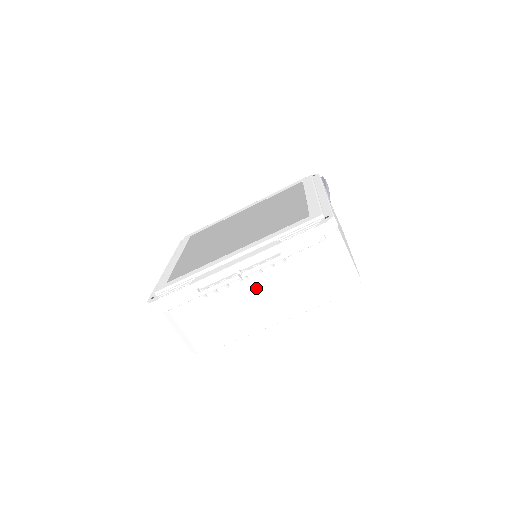
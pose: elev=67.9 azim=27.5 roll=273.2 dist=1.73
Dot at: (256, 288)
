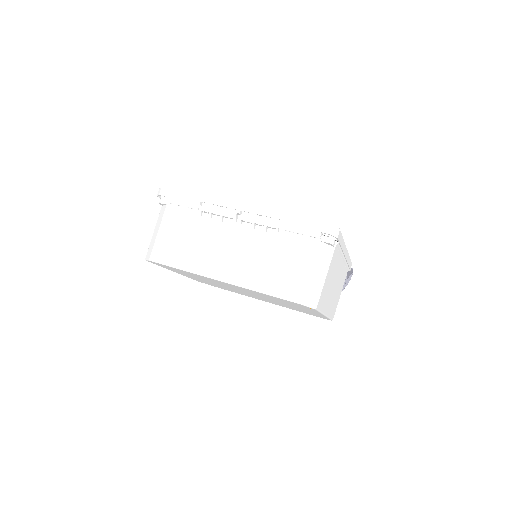
Dot at: (238, 239)
